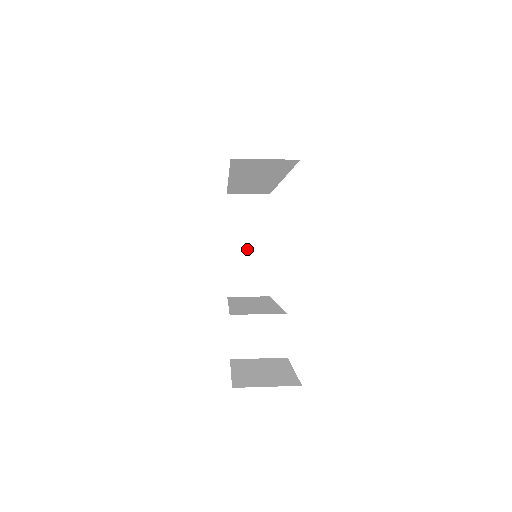
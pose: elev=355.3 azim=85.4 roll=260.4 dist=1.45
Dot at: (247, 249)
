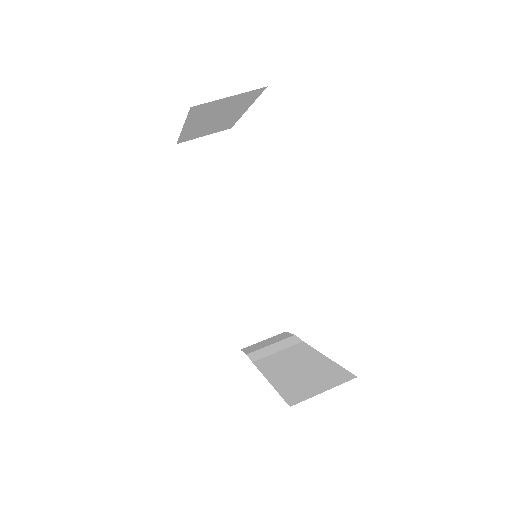
Dot at: (211, 122)
